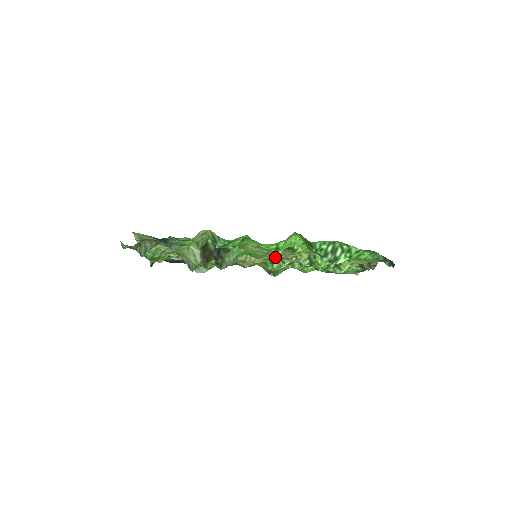
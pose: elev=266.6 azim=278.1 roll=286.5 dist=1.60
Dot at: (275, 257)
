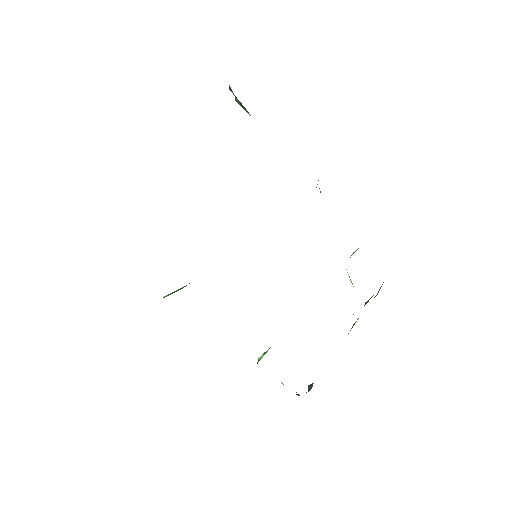
Dot at: occluded
